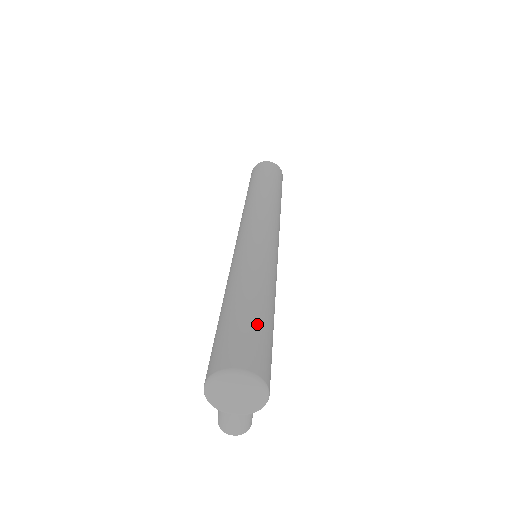
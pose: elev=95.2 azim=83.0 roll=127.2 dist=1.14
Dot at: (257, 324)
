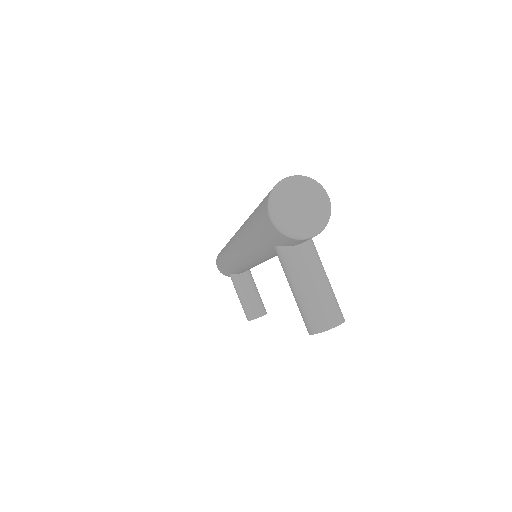
Dot at: occluded
